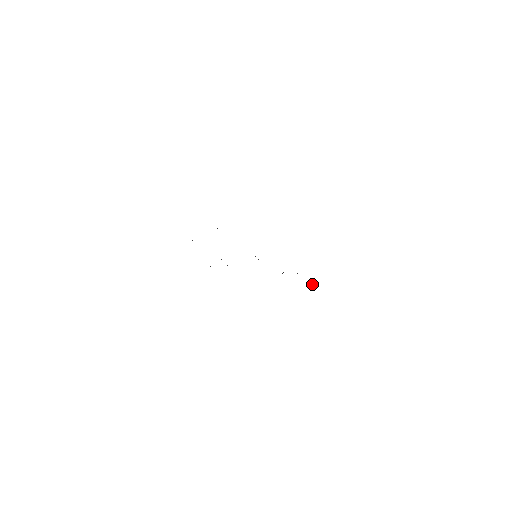
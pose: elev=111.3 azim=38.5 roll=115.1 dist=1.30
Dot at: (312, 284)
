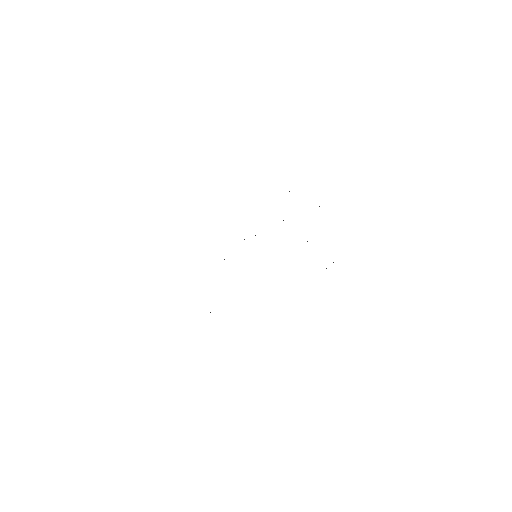
Dot at: occluded
